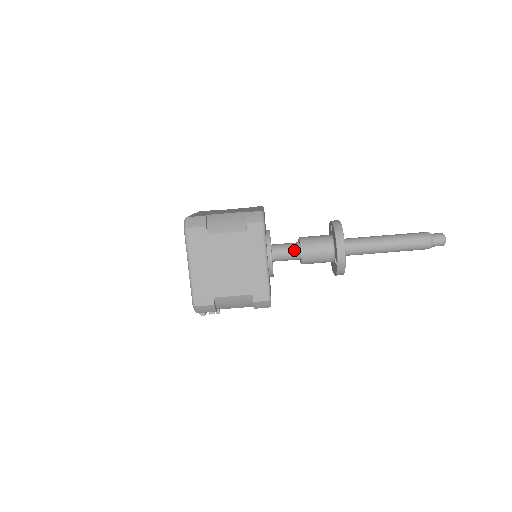
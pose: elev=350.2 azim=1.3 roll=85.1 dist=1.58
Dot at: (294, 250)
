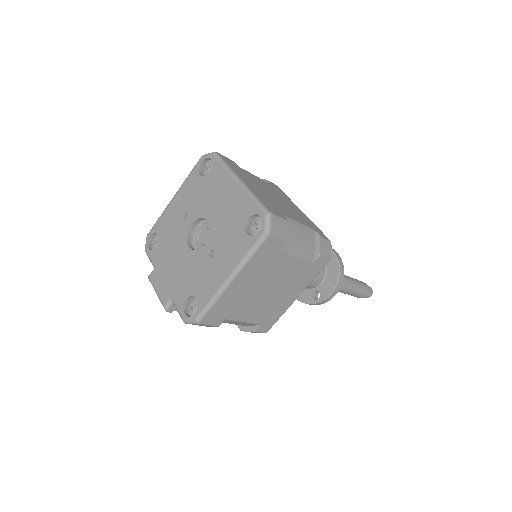
Dot at: occluded
